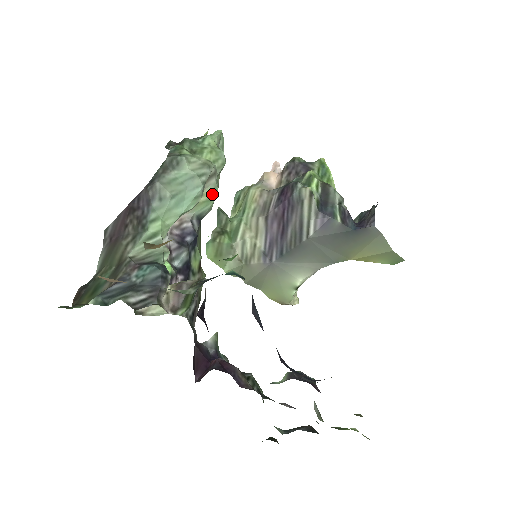
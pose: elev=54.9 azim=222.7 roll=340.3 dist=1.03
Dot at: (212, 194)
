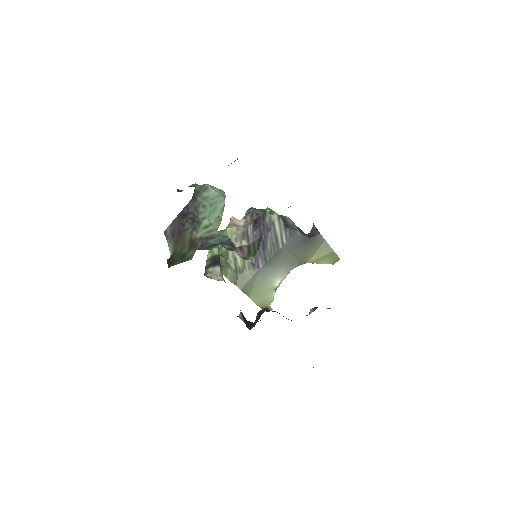
Dot at: (220, 216)
